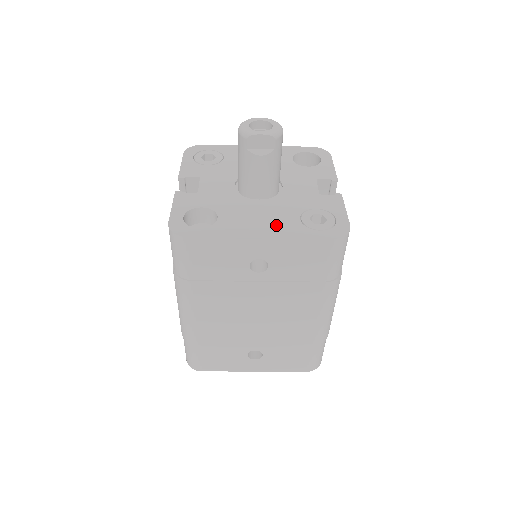
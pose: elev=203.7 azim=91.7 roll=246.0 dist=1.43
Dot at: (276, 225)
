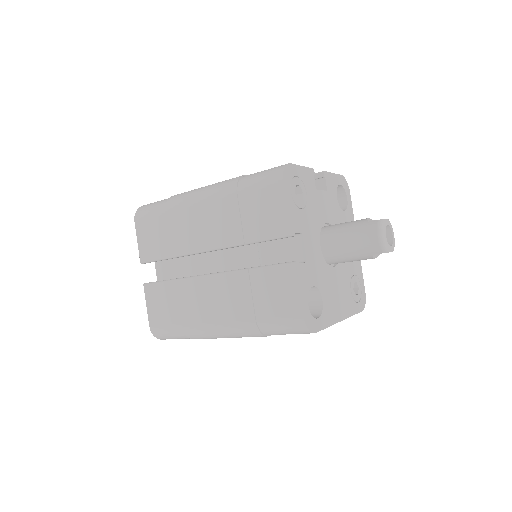
Dot at: (345, 302)
